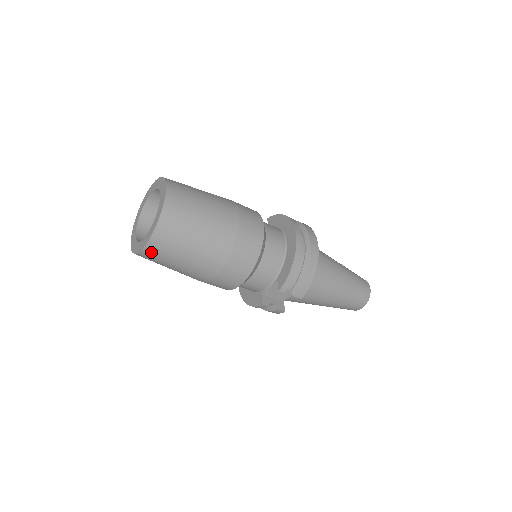
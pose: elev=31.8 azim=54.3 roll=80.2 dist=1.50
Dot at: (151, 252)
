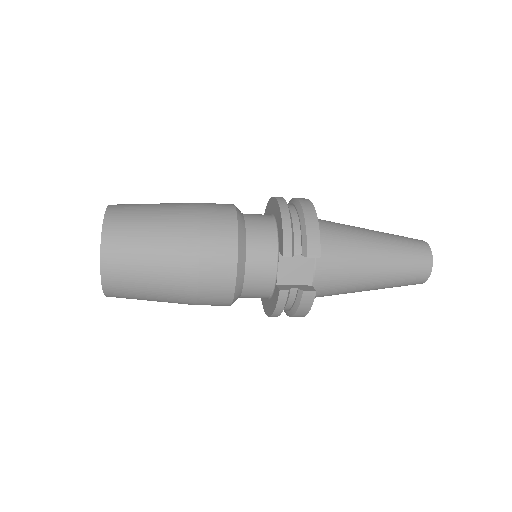
Dot at: (111, 270)
